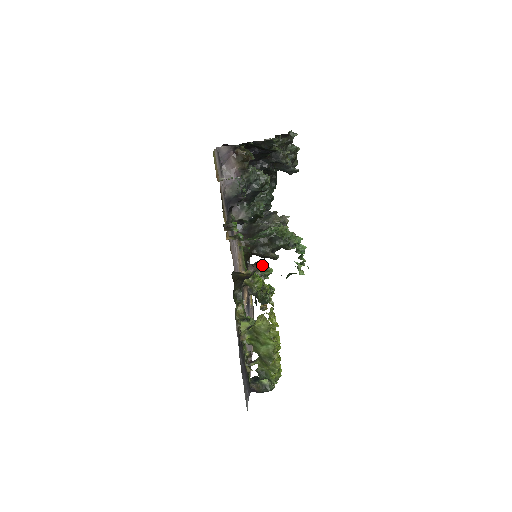
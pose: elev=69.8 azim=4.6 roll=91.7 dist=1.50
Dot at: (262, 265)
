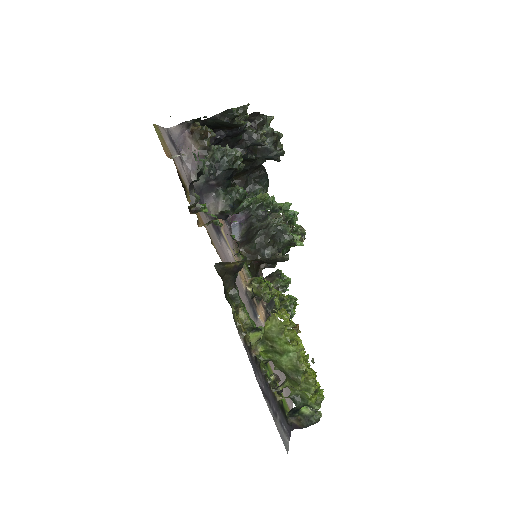
Dot at: (275, 275)
